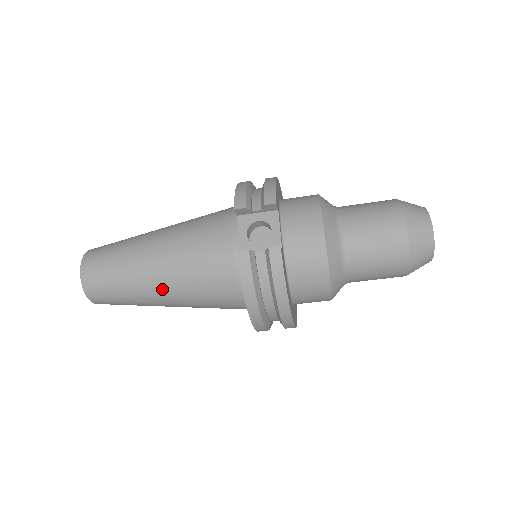
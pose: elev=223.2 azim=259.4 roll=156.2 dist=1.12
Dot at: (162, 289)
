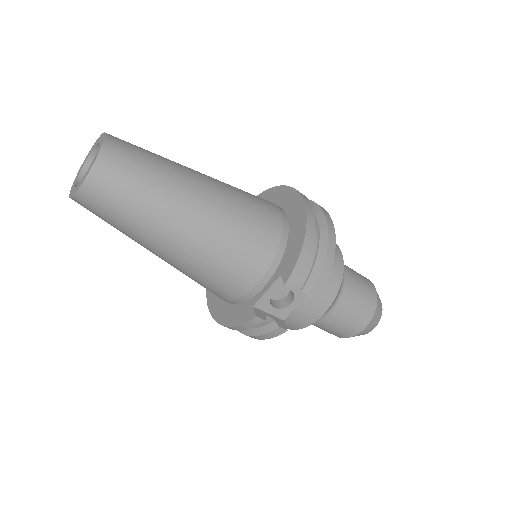
Dot at: (162, 257)
